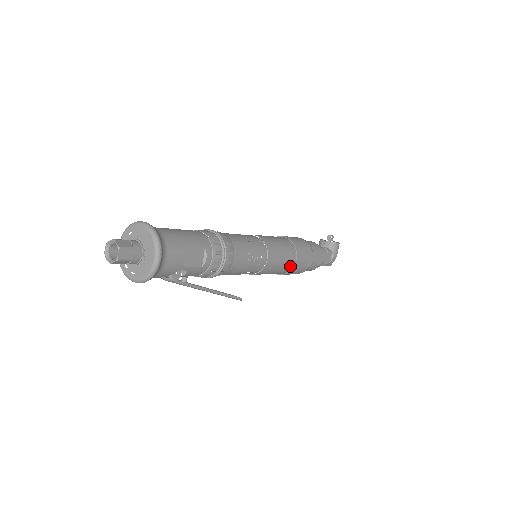
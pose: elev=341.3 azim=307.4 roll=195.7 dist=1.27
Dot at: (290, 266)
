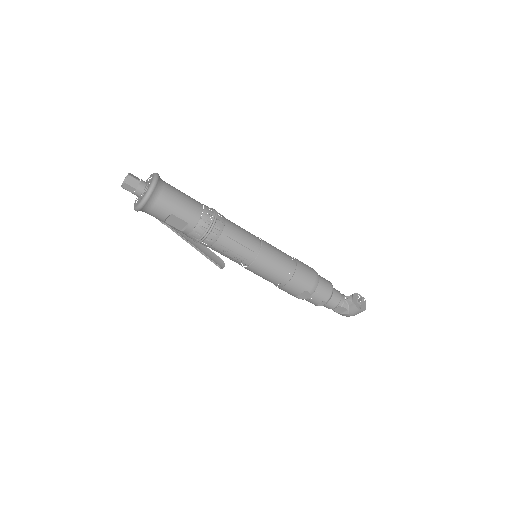
Dot at: (277, 284)
